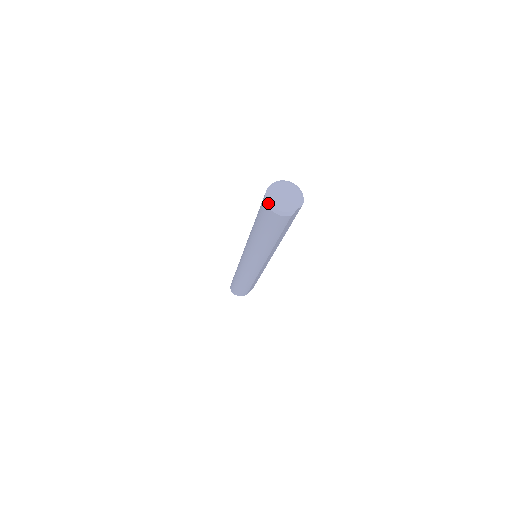
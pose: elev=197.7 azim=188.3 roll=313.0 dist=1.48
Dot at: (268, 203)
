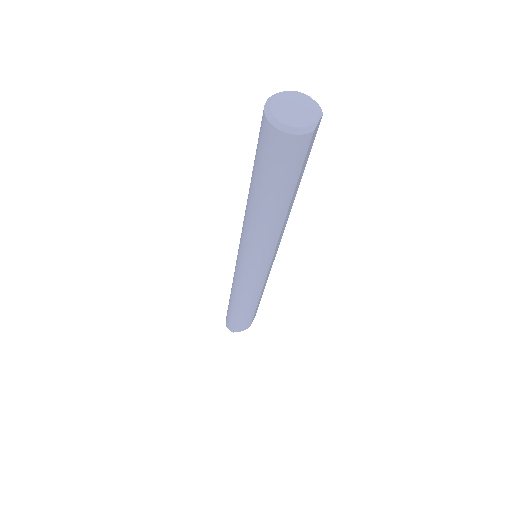
Dot at: (274, 122)
